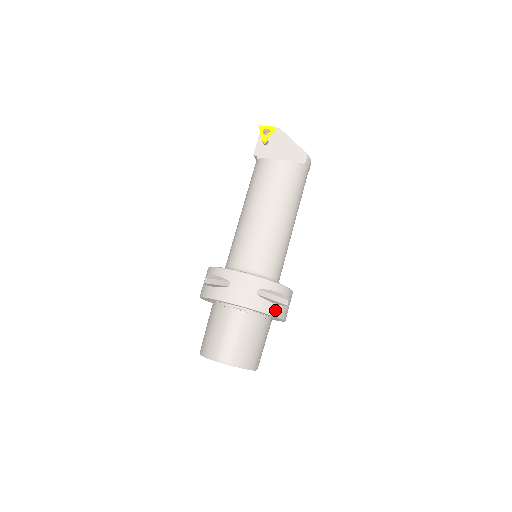
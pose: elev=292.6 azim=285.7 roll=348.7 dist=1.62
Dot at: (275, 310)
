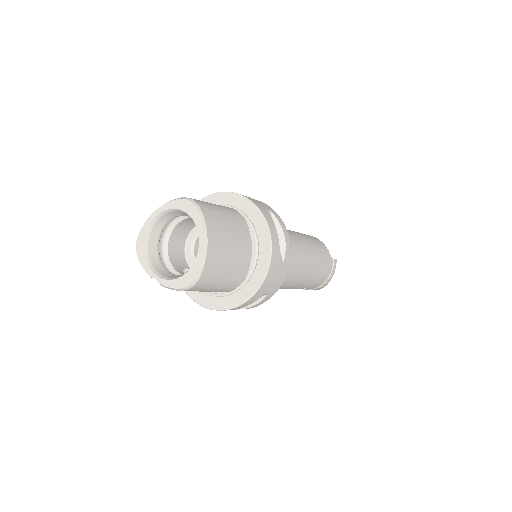
Dot at: (274, 235)
